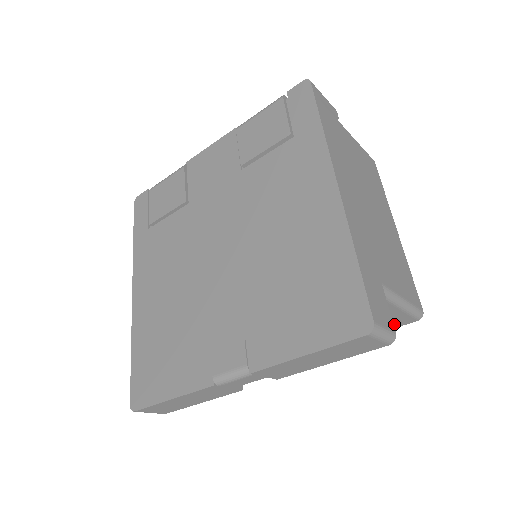
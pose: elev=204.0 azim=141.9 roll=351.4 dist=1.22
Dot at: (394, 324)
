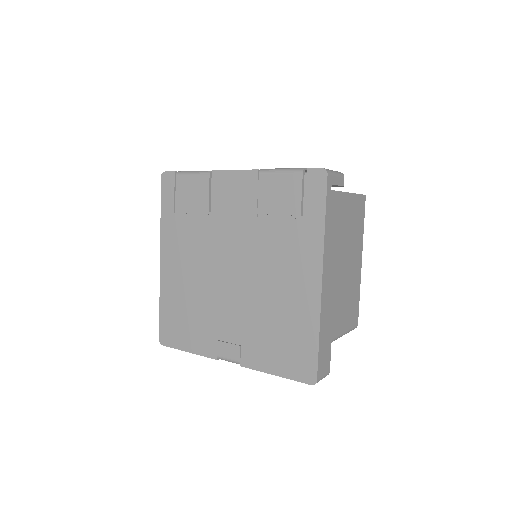
Dot at: occluded
